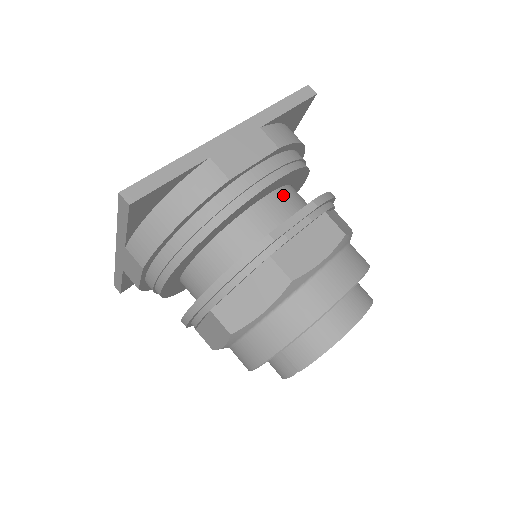
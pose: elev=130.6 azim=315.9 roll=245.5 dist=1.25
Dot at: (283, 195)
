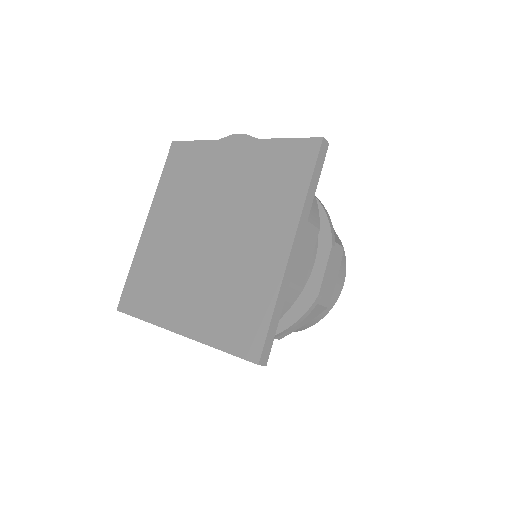
Dot at: occluded
